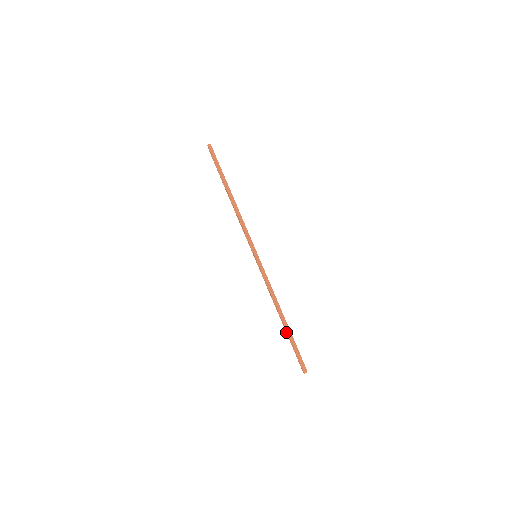
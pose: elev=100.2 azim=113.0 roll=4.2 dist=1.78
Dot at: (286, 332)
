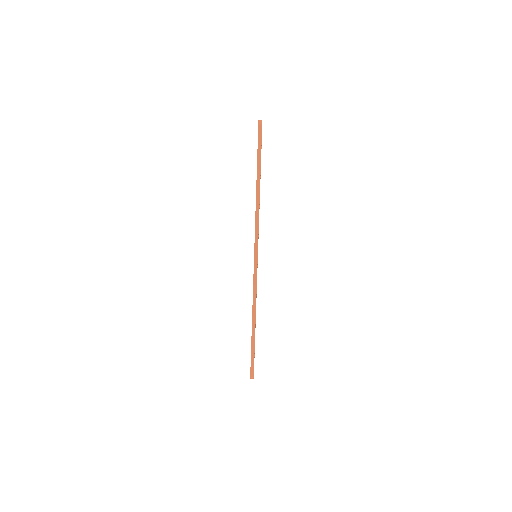
Dot at: occluded
